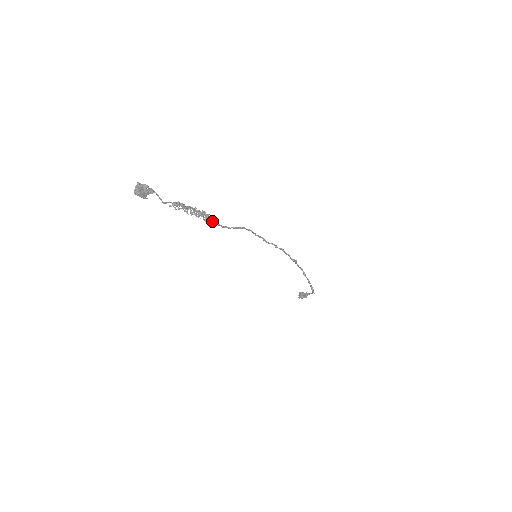
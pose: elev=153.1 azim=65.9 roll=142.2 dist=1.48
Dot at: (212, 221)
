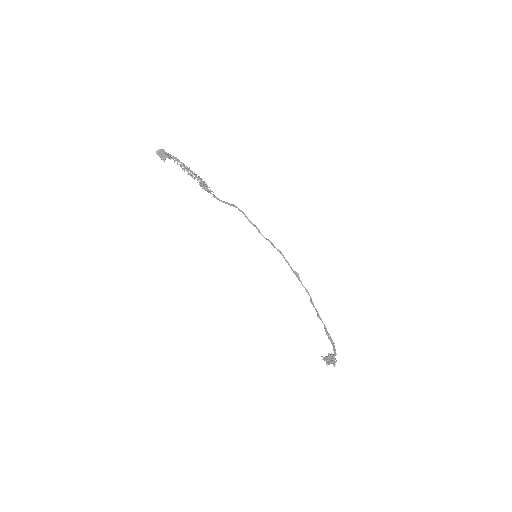
Dot at: (205, 186)
